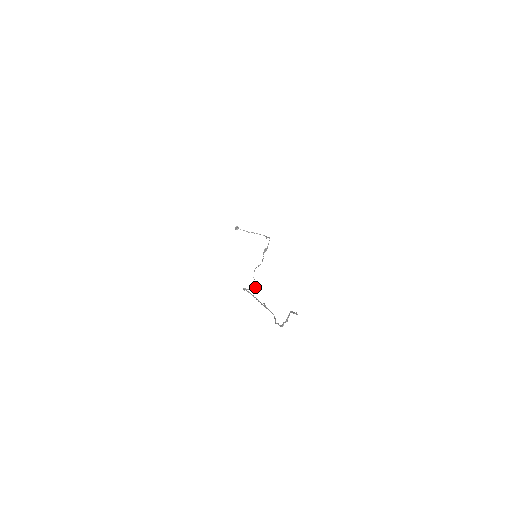
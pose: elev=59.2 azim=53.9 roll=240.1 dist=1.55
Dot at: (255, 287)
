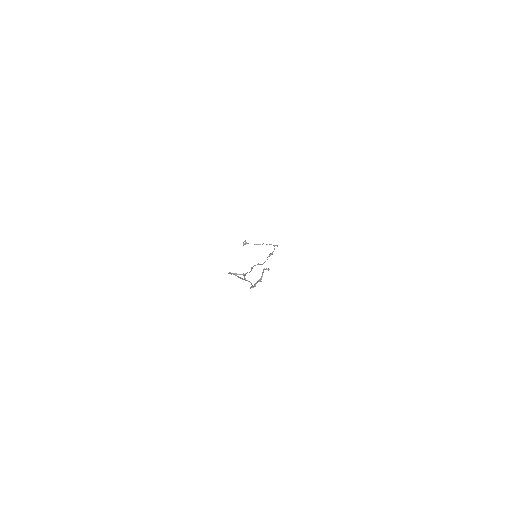
Dot at: (245, 275)
